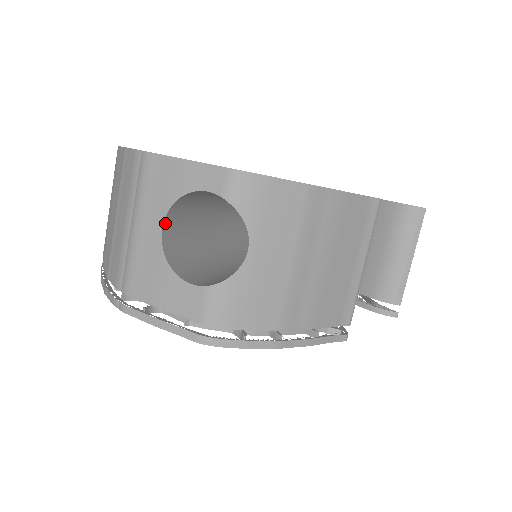
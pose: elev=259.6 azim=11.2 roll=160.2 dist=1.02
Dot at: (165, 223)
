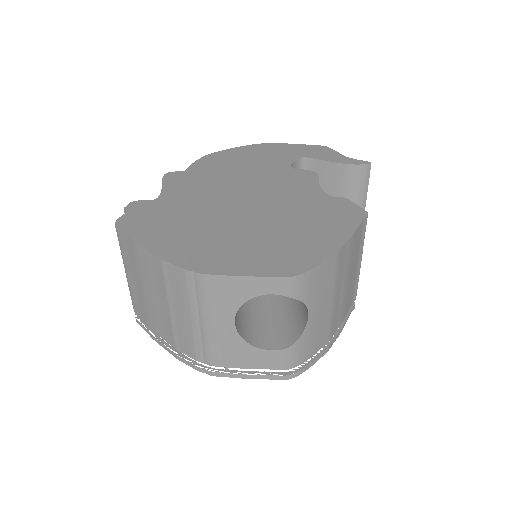
Dot at: (234, 317)
